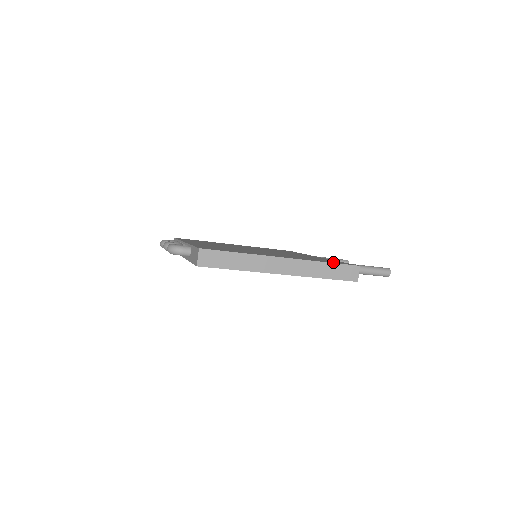
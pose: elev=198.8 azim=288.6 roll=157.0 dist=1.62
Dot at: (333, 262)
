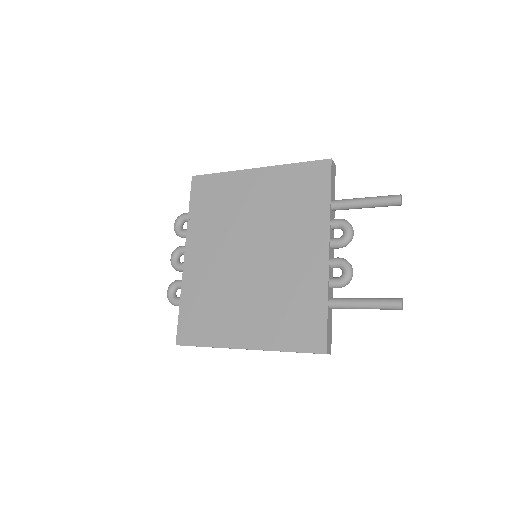
Dot at: (299, 343)
